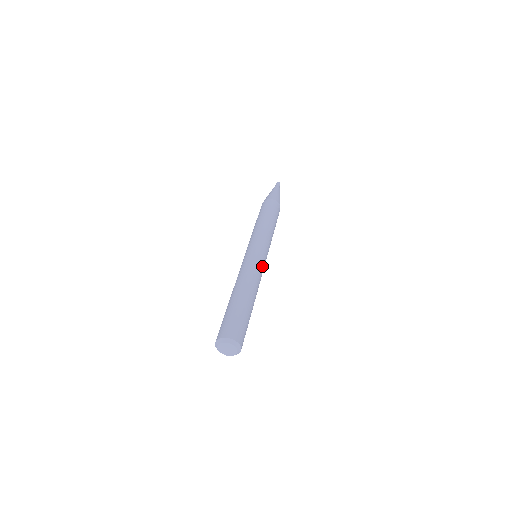
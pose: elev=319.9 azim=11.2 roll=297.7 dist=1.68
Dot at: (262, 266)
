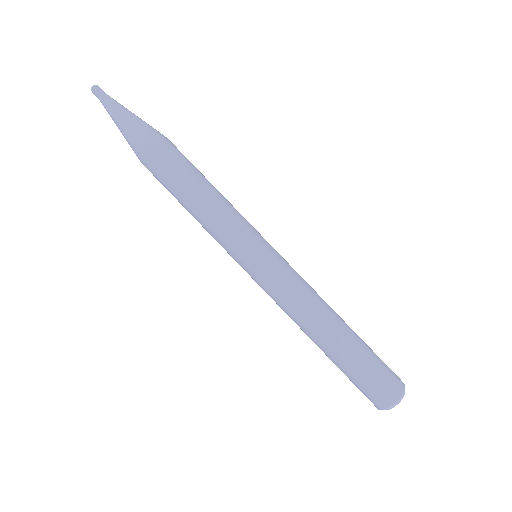
Dot at: (290, 267)
